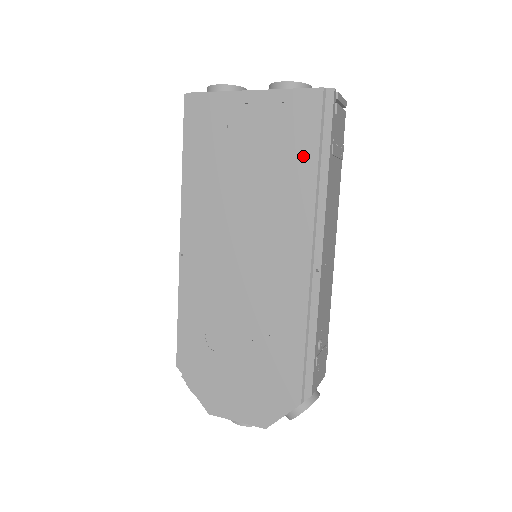
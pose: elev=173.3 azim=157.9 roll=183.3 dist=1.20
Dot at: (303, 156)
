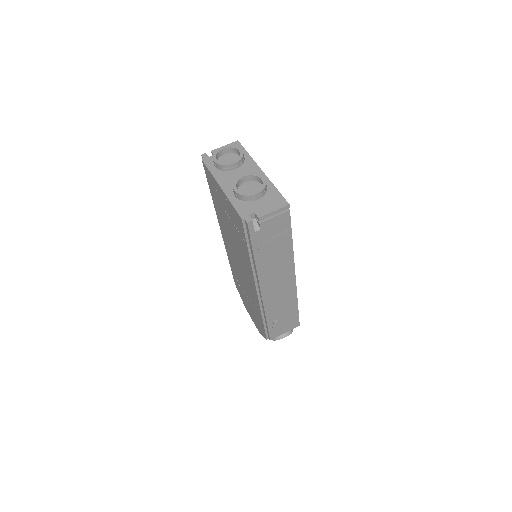
Dot at: (243, 244)
